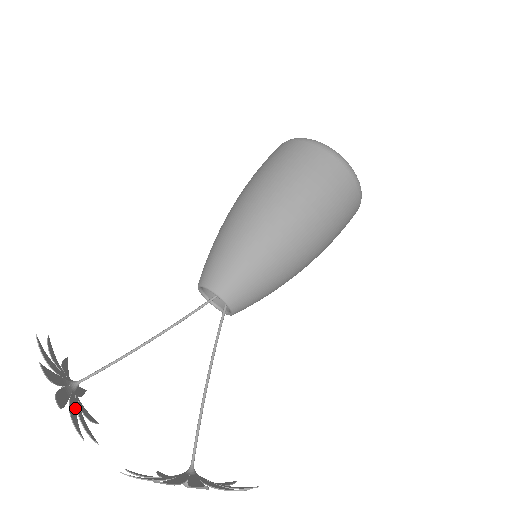
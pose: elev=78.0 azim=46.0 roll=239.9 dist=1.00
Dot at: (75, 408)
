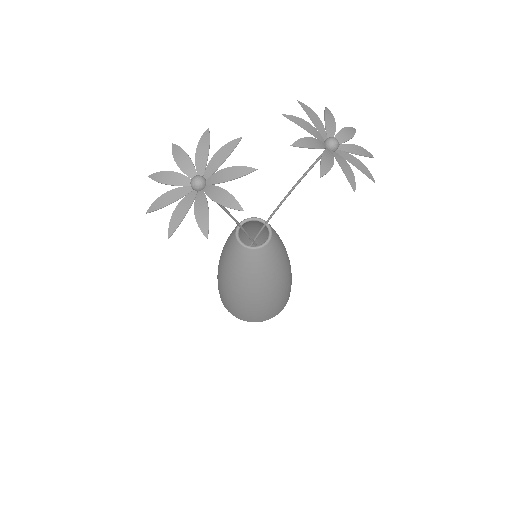
Dot at: (216, 169)
